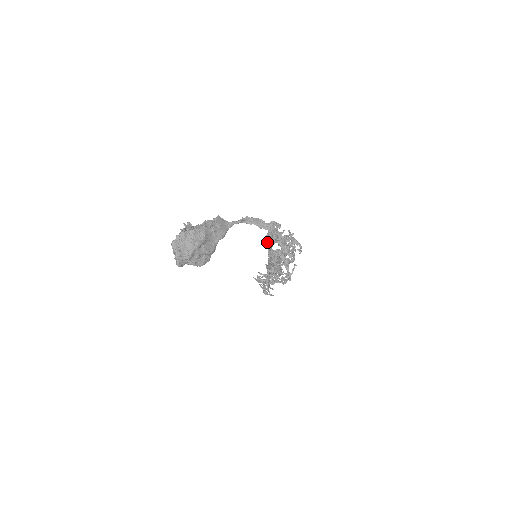
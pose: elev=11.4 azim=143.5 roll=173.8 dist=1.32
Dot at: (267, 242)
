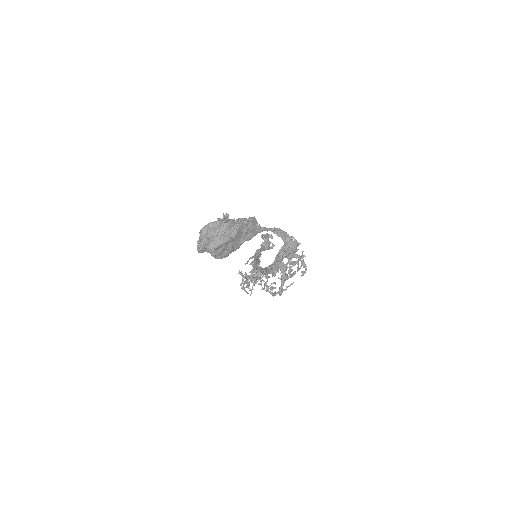
Dot at: (280, 255)
